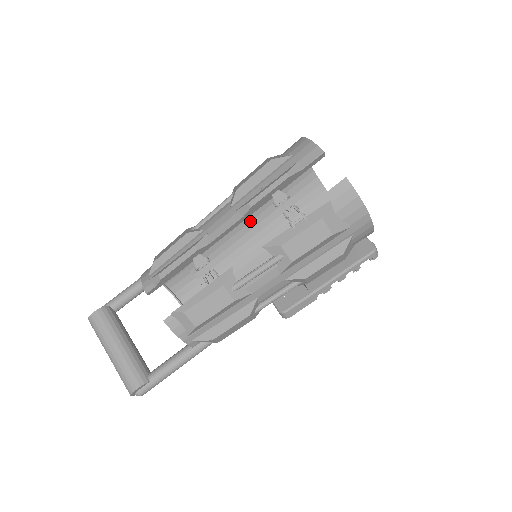
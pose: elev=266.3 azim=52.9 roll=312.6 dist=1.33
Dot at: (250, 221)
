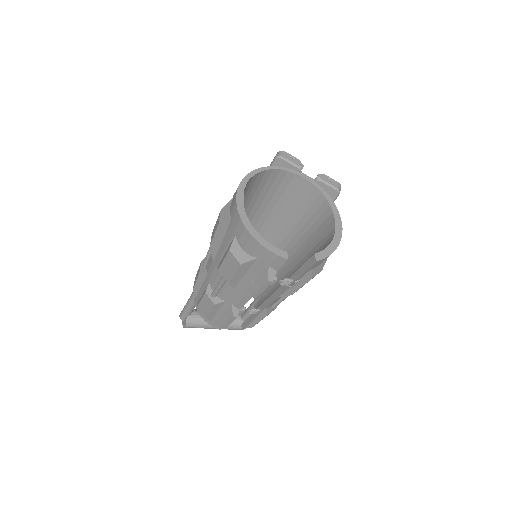
Dot at: occluded
